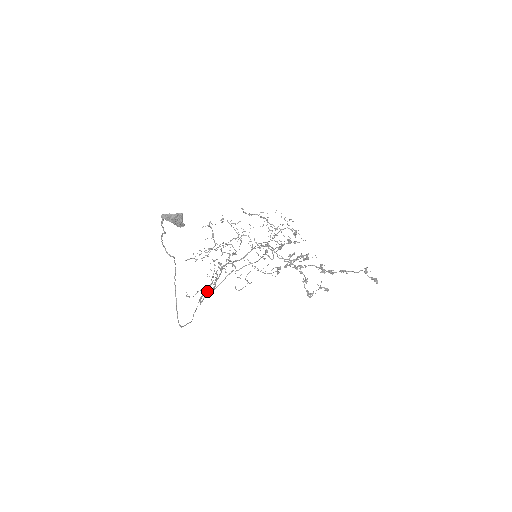
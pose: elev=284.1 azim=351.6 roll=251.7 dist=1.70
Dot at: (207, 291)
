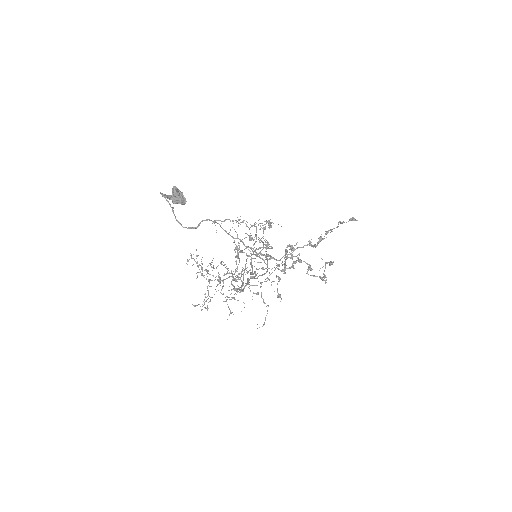
Dot at: occluded
